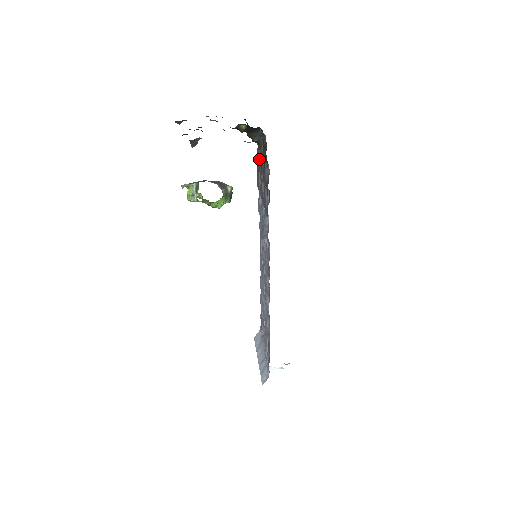
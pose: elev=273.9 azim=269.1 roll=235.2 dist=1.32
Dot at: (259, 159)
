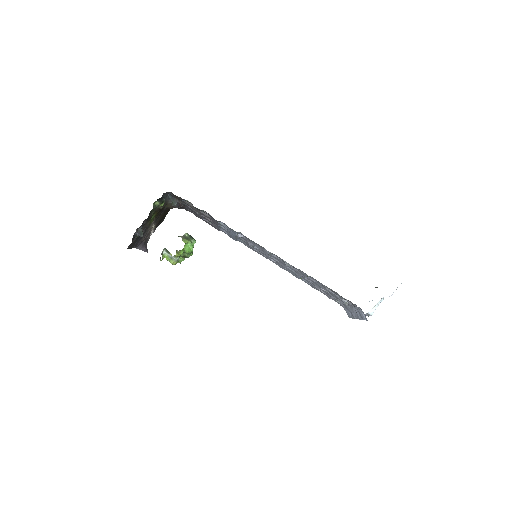
Dot at: (196, 215)
